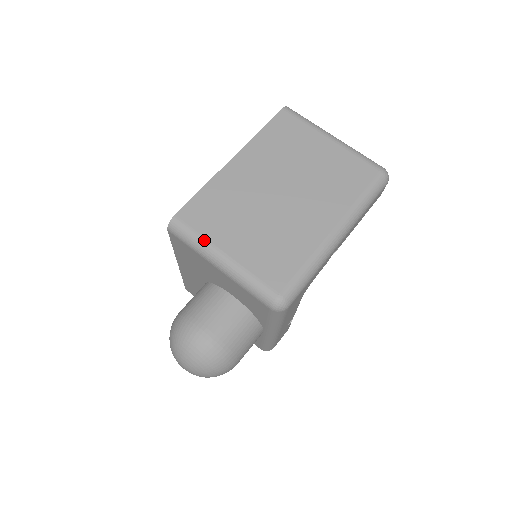
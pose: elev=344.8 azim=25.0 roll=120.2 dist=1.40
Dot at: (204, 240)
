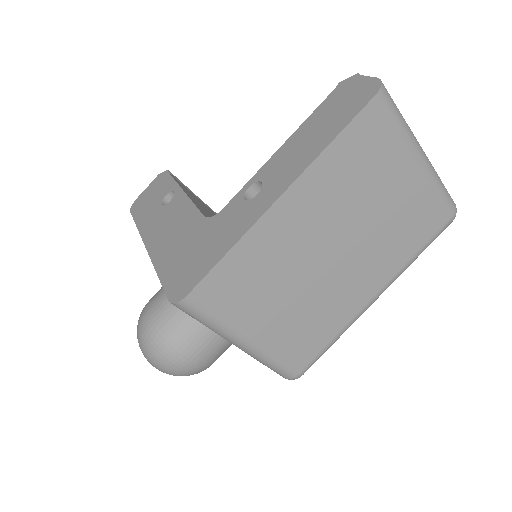
Dot at: (224, 326)
